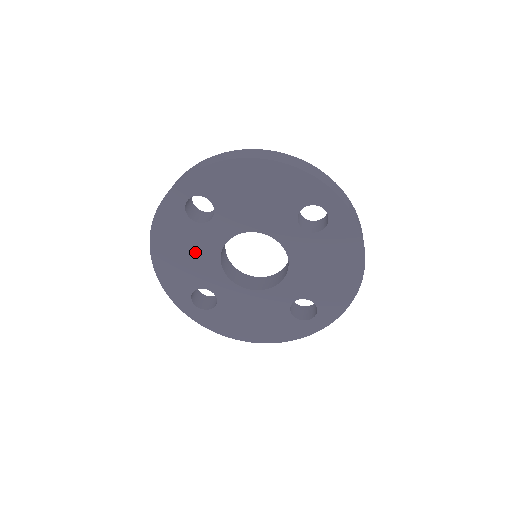
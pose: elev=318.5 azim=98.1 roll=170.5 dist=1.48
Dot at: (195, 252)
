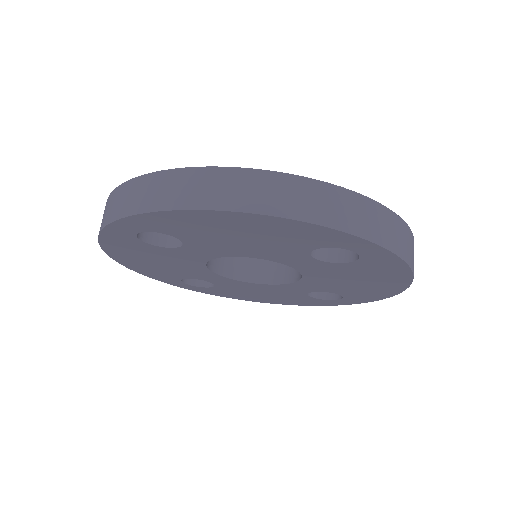
Dot at: (171, 262)
